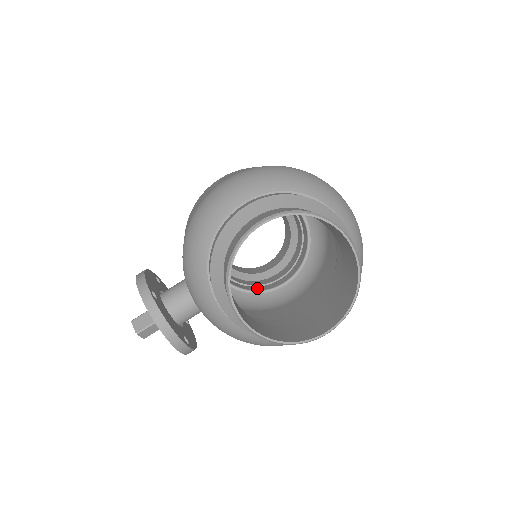
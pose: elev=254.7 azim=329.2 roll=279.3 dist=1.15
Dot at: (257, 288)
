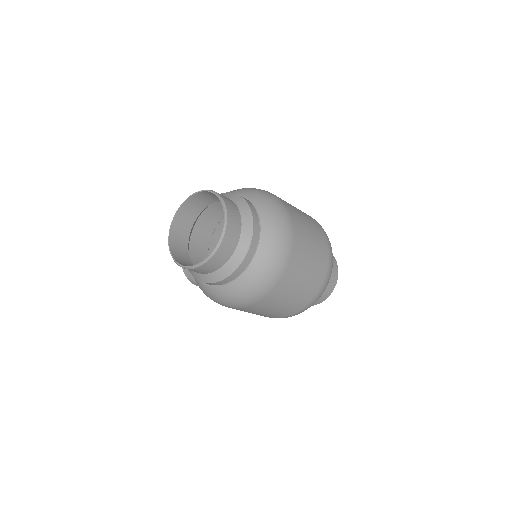
Dot at: occluded
